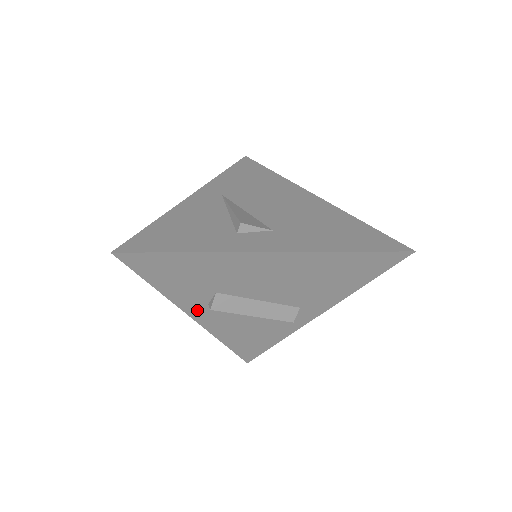
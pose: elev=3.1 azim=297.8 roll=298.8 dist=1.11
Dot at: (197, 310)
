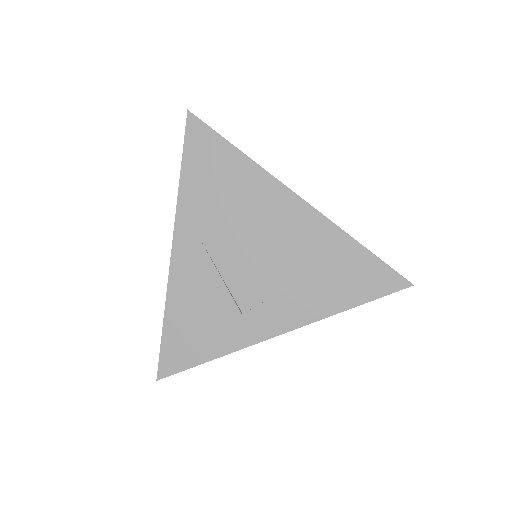
Dot at: occluded
